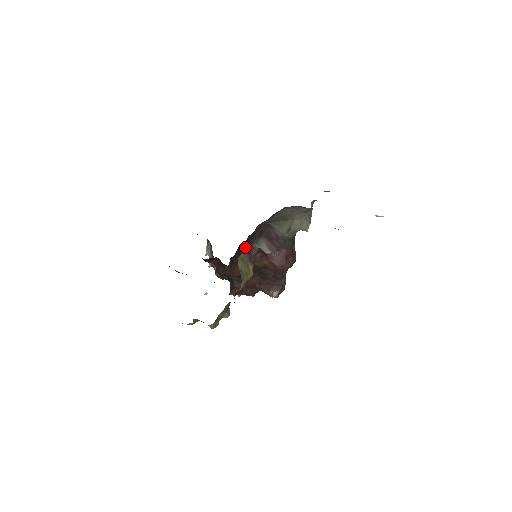
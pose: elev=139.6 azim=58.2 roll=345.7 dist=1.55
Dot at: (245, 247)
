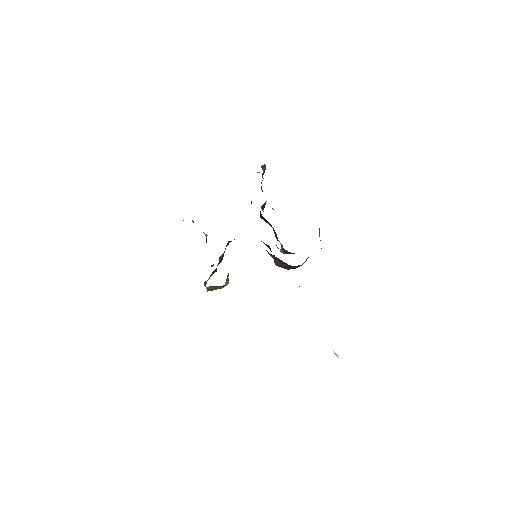
Dot at: occluded
